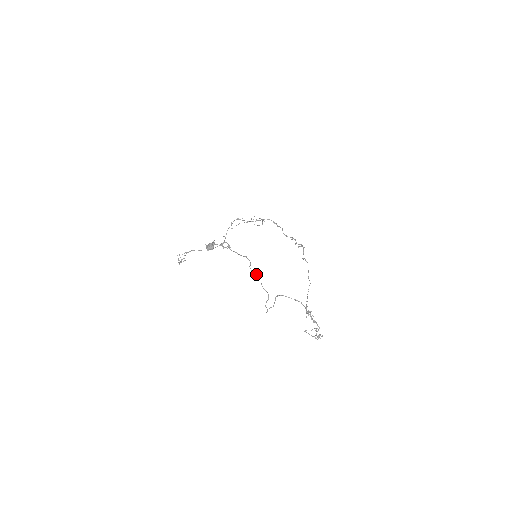
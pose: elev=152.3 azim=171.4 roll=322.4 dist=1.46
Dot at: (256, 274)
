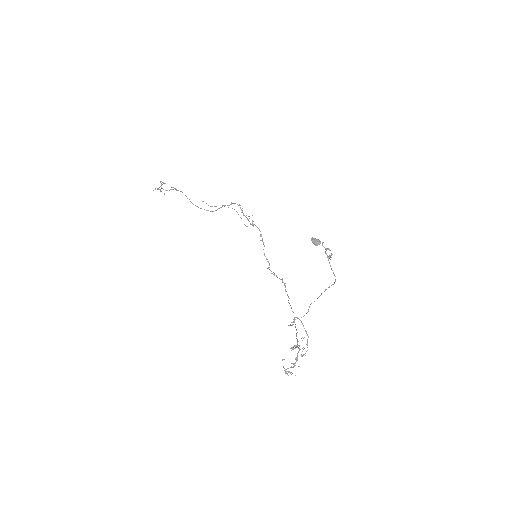
Dot at: occluded
